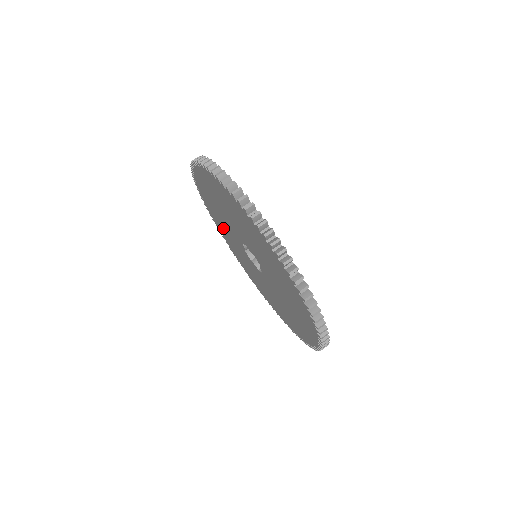
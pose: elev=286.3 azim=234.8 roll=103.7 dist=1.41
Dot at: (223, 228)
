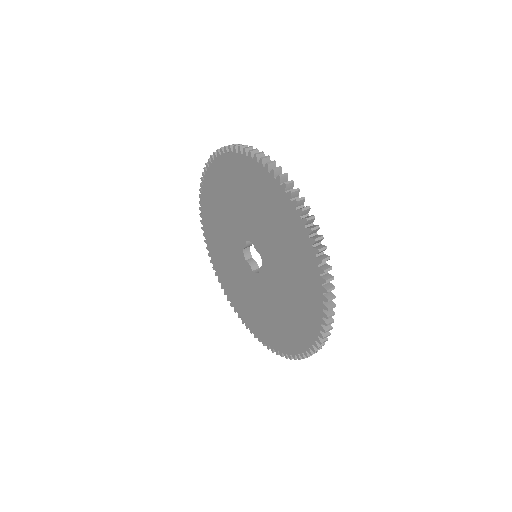
Dot at: (251, 308)
